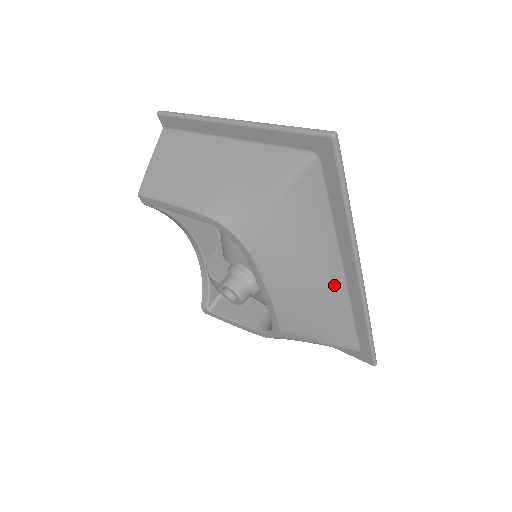
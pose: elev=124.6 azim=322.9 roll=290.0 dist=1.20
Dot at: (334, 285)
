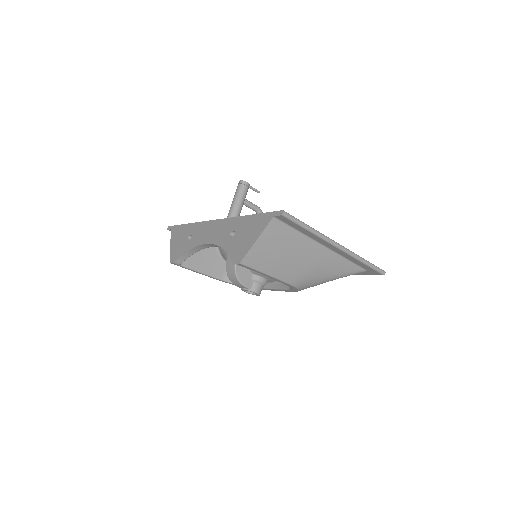
Dot at: occluded
